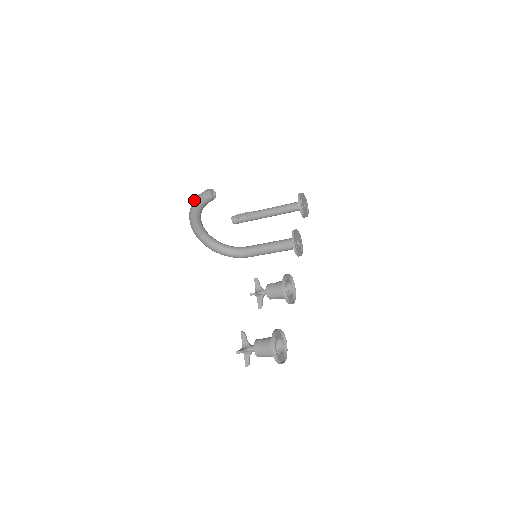
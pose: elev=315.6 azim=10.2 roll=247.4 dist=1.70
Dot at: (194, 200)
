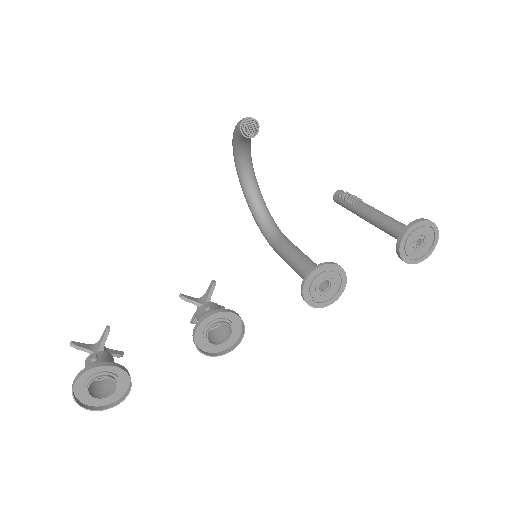
Dot at: occluded
